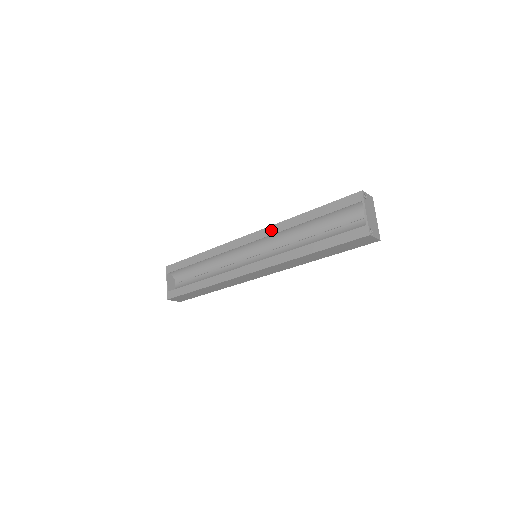
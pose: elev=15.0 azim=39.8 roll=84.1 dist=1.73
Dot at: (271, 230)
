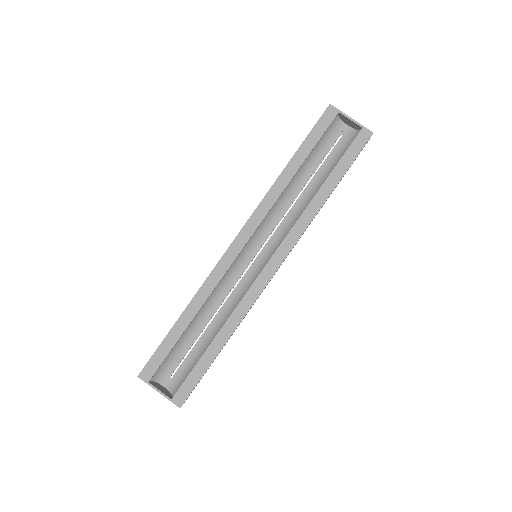
Dot at: (261, 211)
